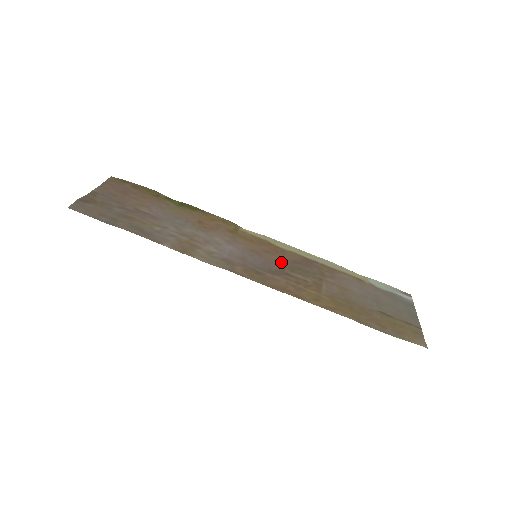
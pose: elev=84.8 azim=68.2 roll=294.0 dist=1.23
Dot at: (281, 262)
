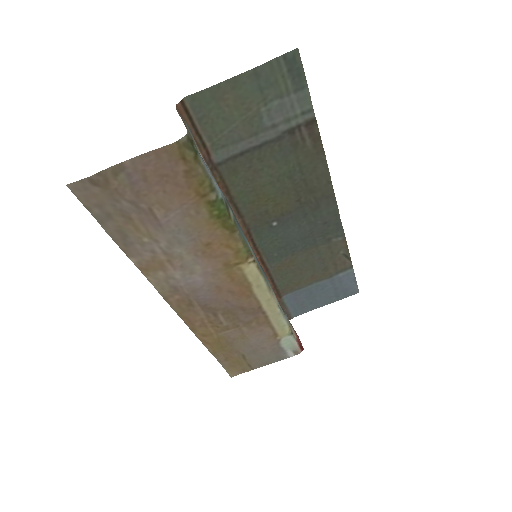
Dot at: (228, 304)
